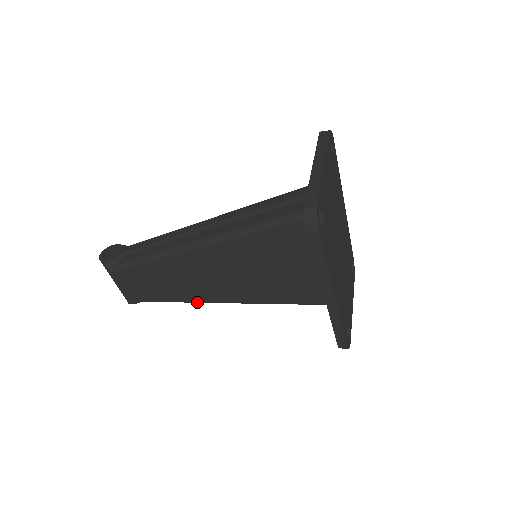
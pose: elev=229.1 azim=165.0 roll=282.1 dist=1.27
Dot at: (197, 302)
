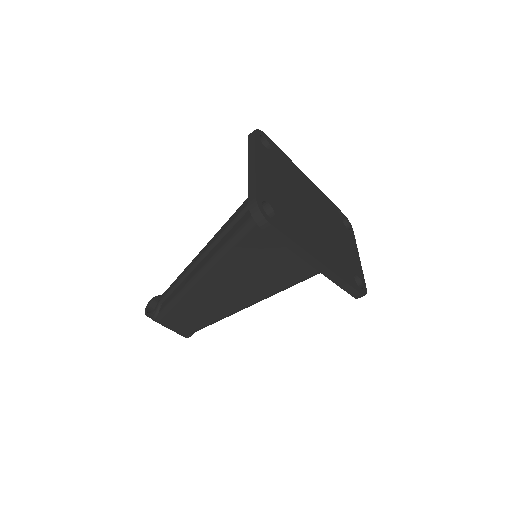
Dot at: (234, 313)
